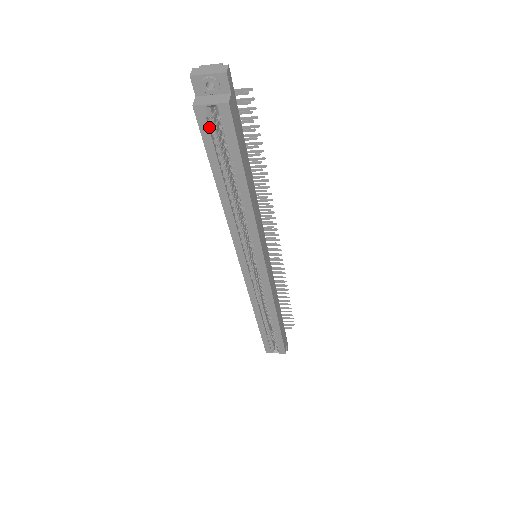
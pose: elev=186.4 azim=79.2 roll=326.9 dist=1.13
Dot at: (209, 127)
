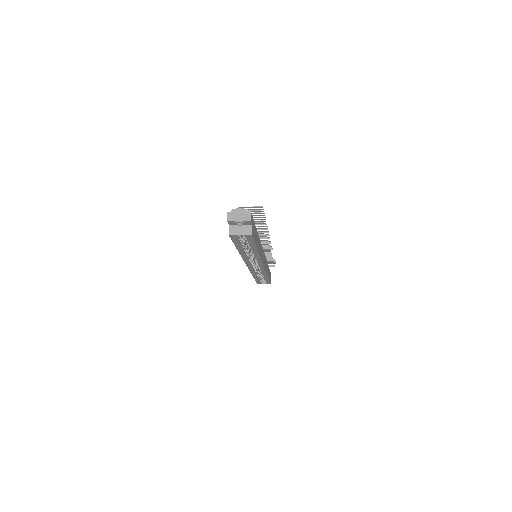
Dot at: (237, 238)
